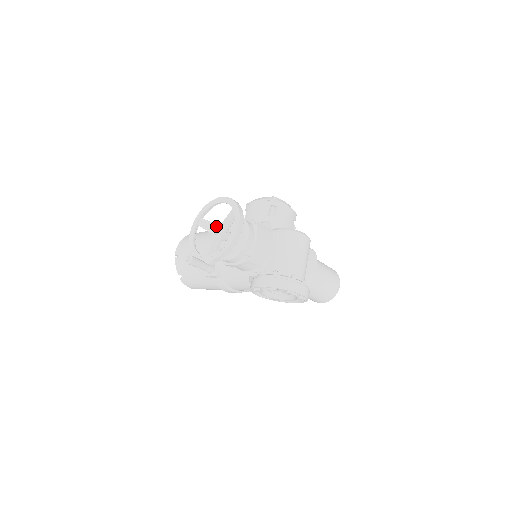
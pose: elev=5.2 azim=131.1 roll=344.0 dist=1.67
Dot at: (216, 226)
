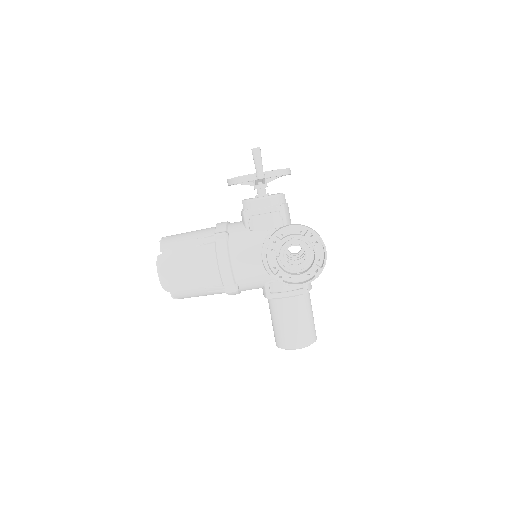
Dot at: occluded
